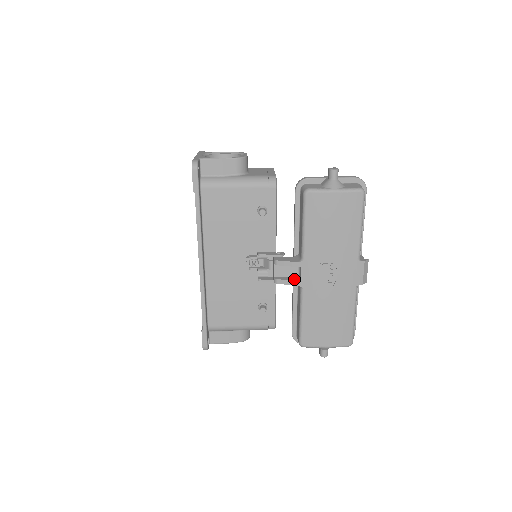
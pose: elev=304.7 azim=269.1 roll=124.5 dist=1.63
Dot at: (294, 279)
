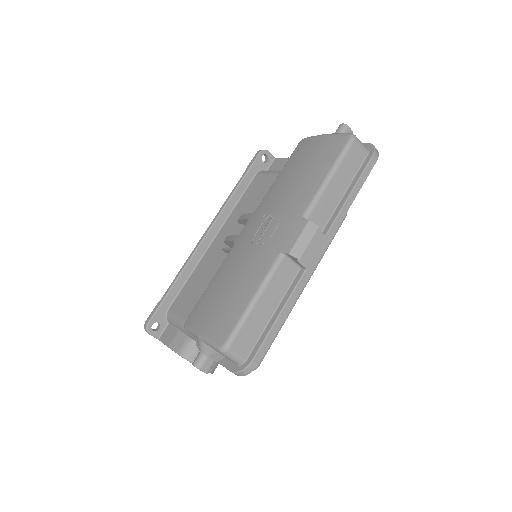
Dot at: occluded
